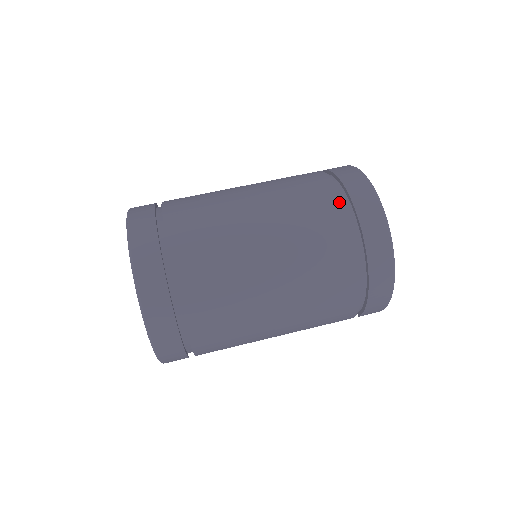
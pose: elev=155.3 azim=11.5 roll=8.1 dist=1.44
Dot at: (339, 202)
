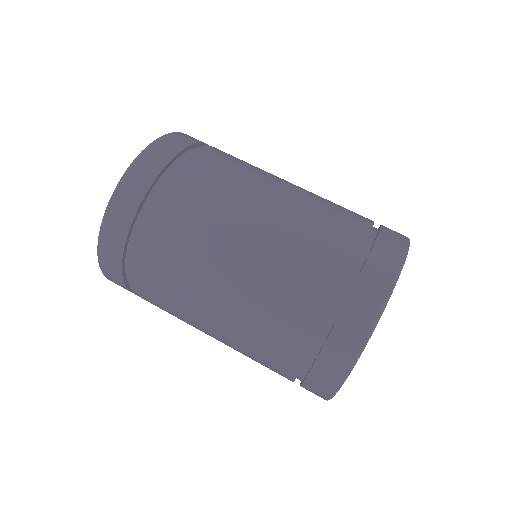
Dot at: (332, 292)
